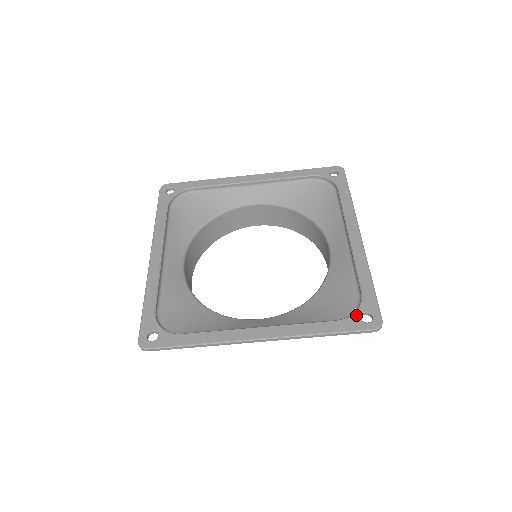
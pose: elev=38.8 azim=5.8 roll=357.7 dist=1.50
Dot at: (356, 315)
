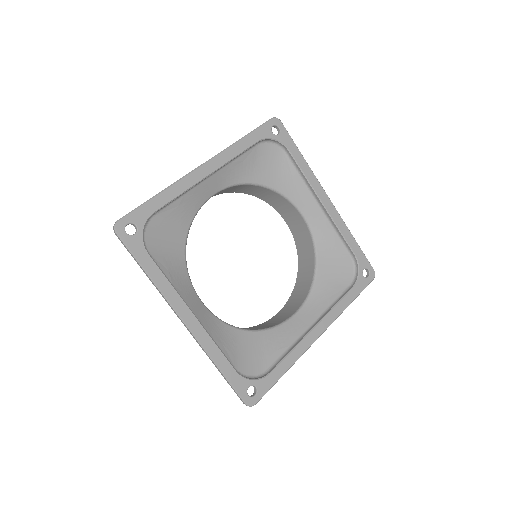
Dot at: (361, 276)
